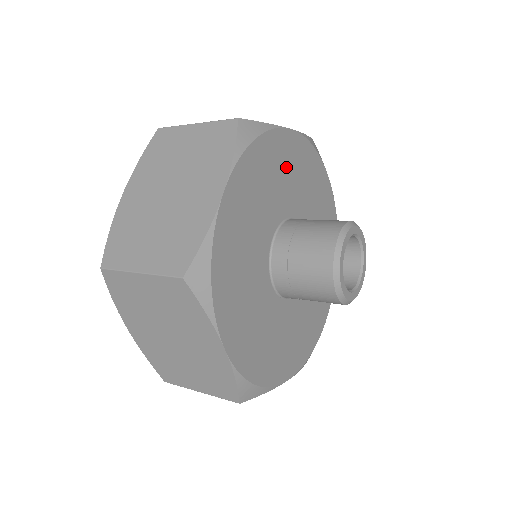
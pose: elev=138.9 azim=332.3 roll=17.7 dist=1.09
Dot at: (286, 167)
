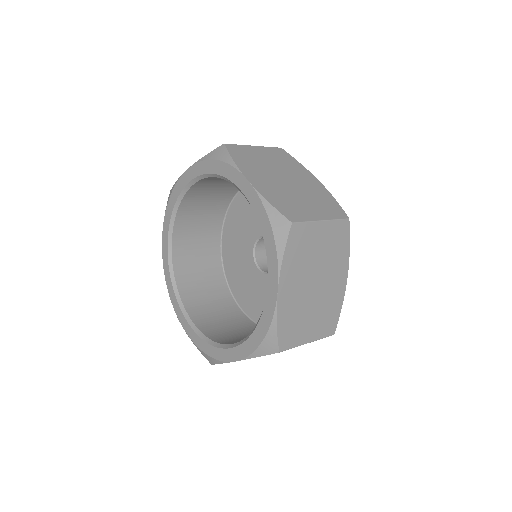
Dot at: occluded
